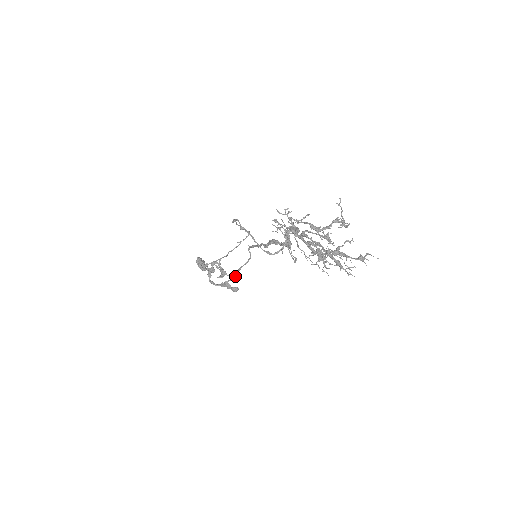
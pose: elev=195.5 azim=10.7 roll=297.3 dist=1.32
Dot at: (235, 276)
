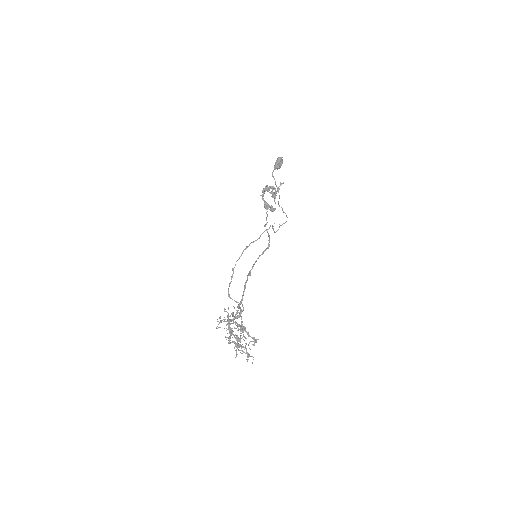
Dot at: occluded
